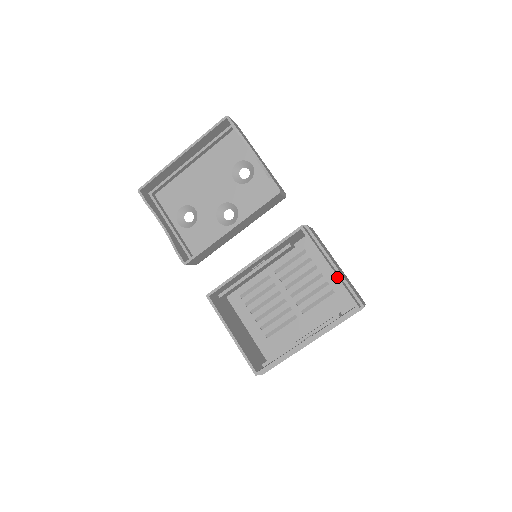
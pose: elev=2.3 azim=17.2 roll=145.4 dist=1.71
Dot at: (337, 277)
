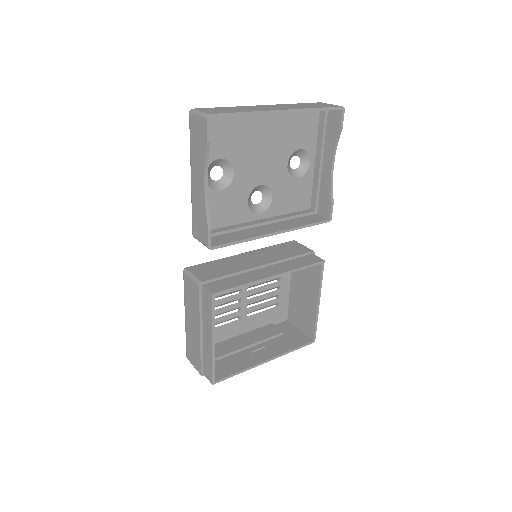
Dot at: occluded
